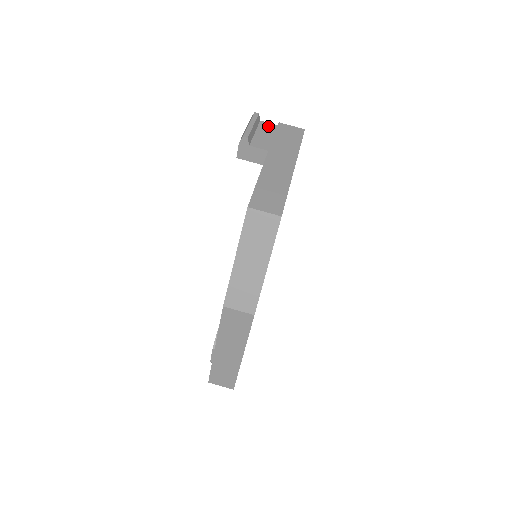
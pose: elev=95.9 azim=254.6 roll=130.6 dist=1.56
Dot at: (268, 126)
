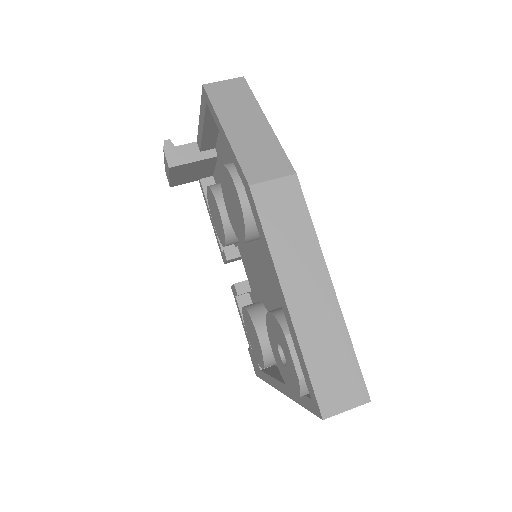
Dot at: occluded
